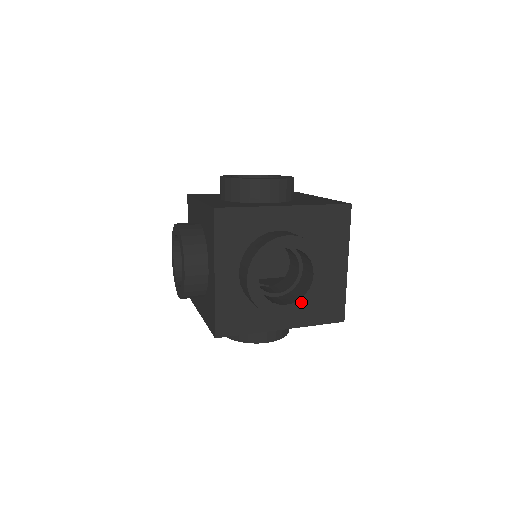
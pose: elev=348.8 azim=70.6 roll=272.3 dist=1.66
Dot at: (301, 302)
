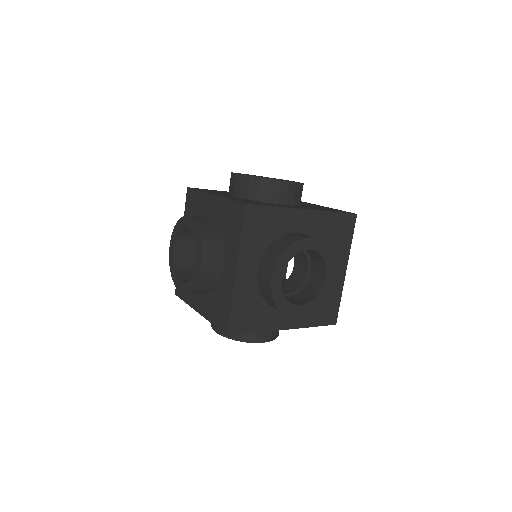
Dot at: (312, 303)
